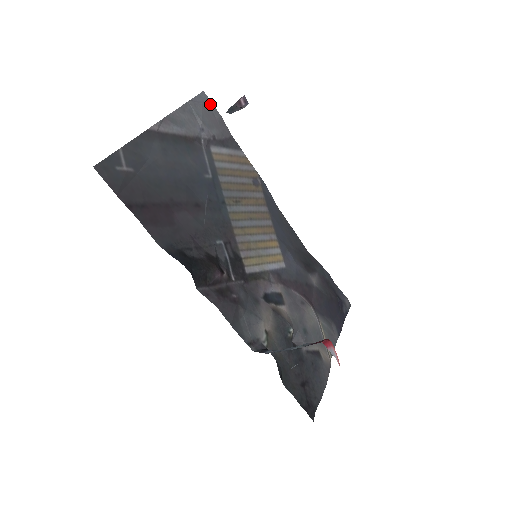
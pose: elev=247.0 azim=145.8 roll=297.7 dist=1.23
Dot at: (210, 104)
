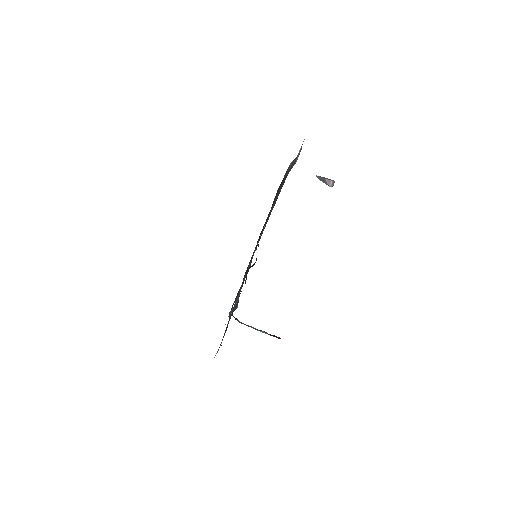
Dot at: occluded
